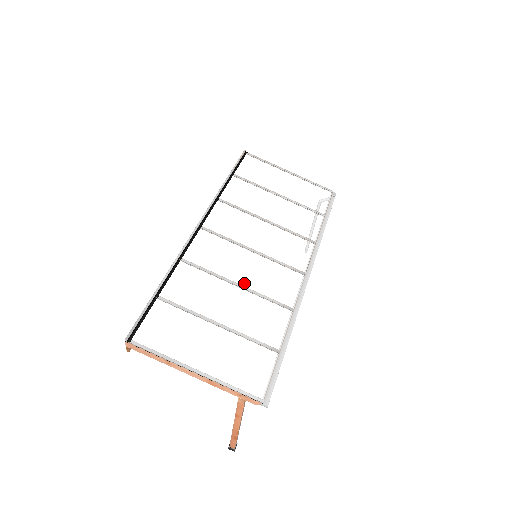
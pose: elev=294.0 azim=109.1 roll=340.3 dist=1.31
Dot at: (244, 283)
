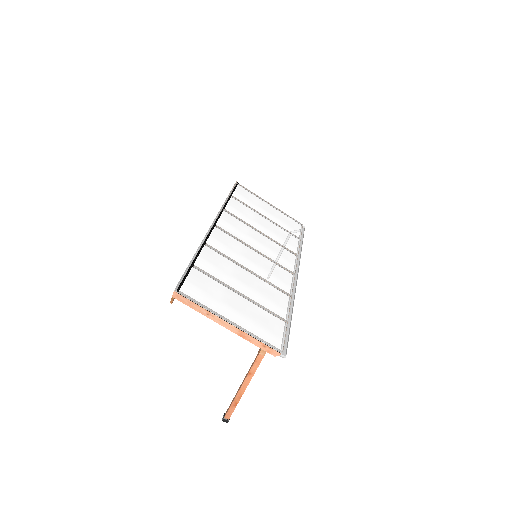
Dot at: (254, 270)
